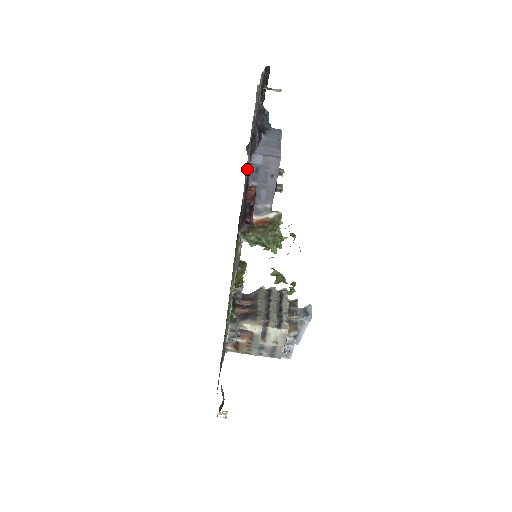
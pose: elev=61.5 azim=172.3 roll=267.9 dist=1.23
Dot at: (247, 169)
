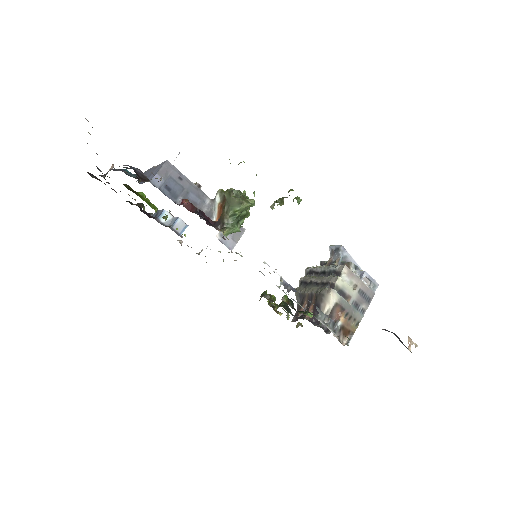
Dot at: occluded
